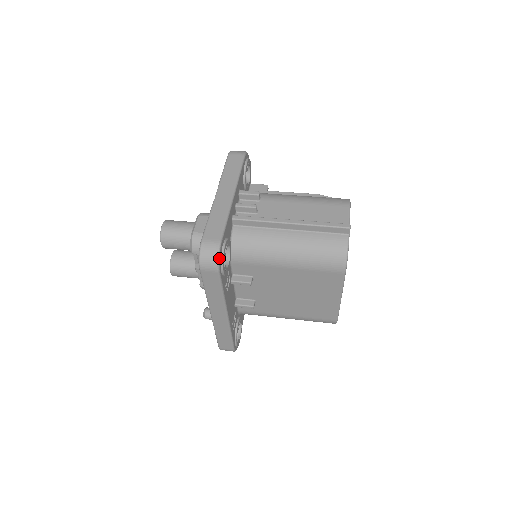
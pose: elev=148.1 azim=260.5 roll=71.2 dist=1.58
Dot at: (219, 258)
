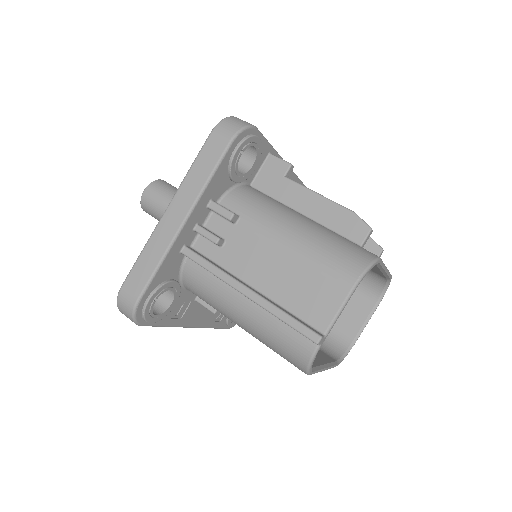
Dot at: (135, 318)
